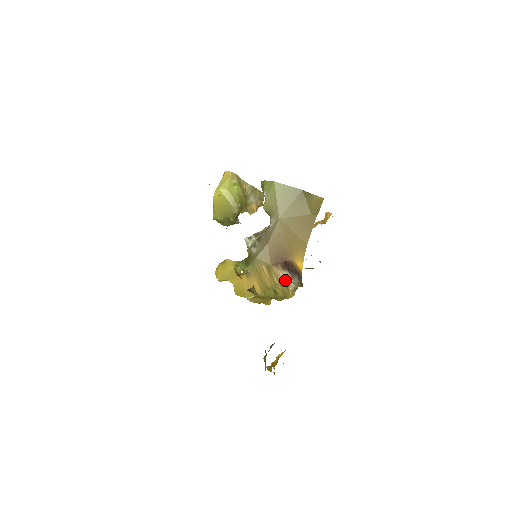
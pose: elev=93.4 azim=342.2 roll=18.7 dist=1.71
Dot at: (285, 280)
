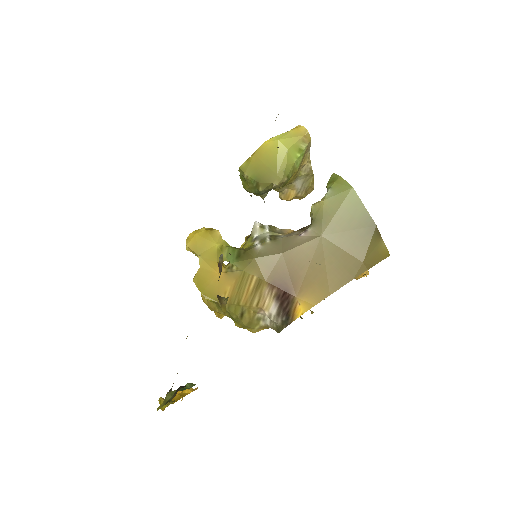
Dot at: (266, 311)
